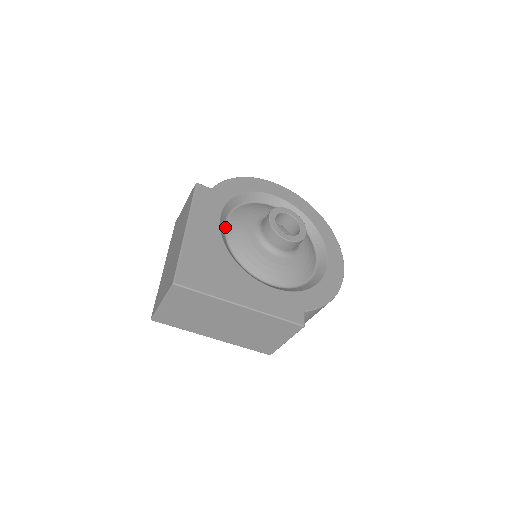
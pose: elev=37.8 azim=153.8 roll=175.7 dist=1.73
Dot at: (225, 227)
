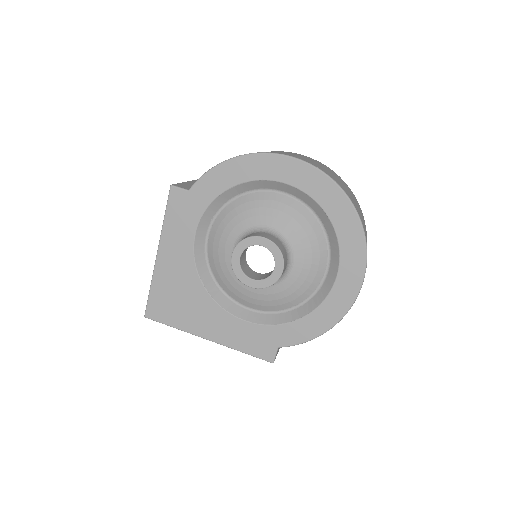
Dot at: (207, 238)
